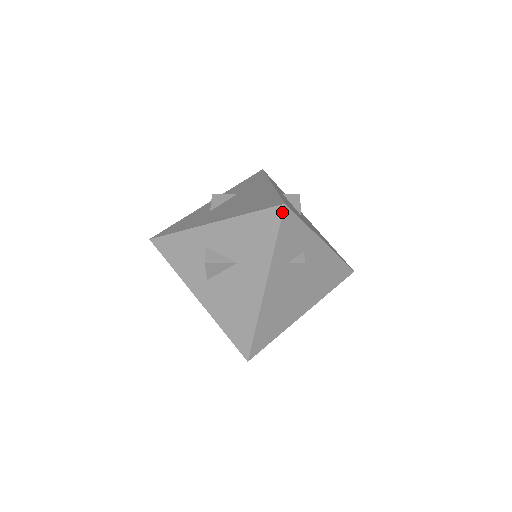
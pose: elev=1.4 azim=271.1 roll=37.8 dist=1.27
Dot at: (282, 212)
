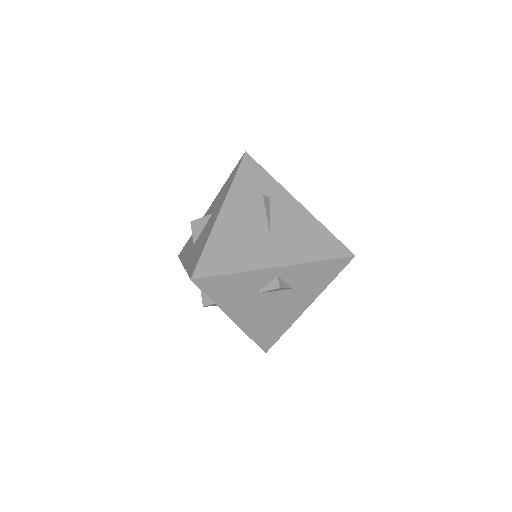
Dot at: (243, 157)
